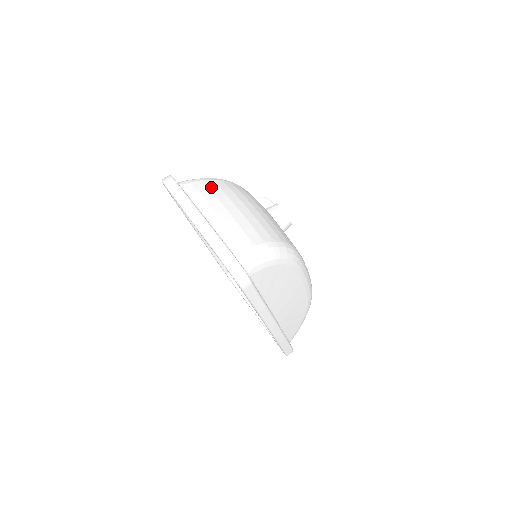
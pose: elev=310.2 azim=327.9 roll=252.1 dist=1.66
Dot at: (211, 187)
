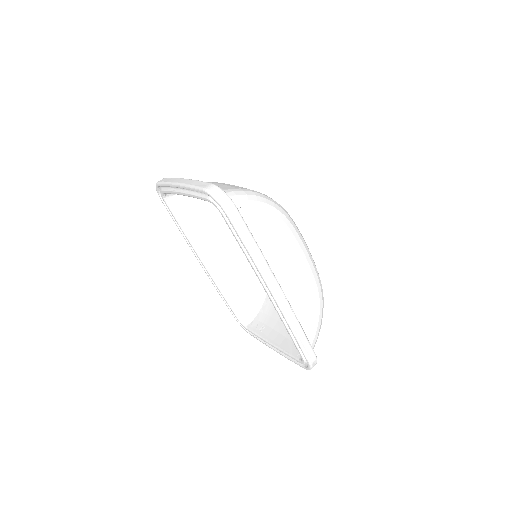
Dot at: occluded
